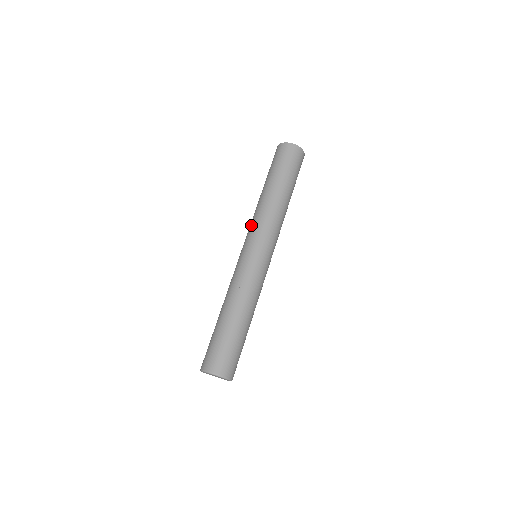
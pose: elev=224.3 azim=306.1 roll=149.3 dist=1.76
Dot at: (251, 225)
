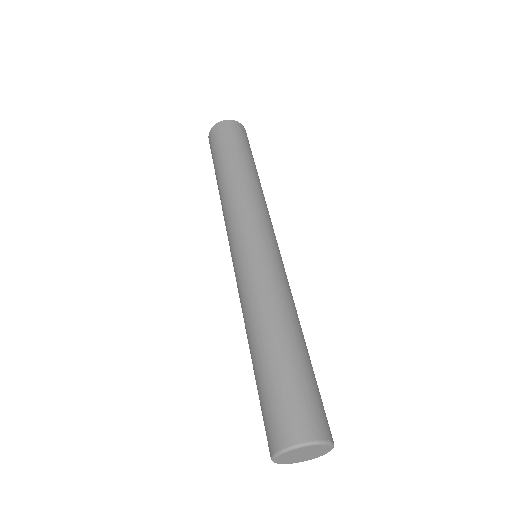
Dot at: (227, 220)
